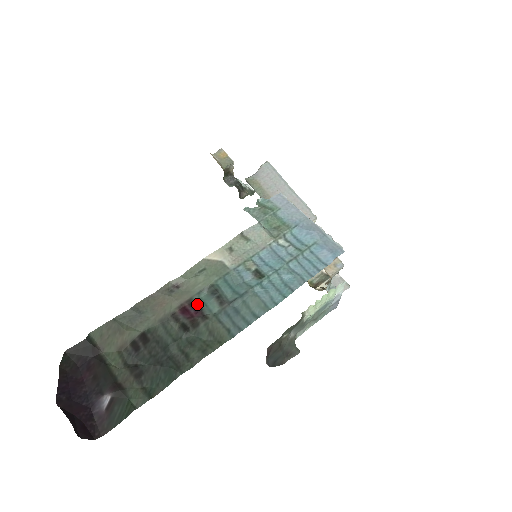
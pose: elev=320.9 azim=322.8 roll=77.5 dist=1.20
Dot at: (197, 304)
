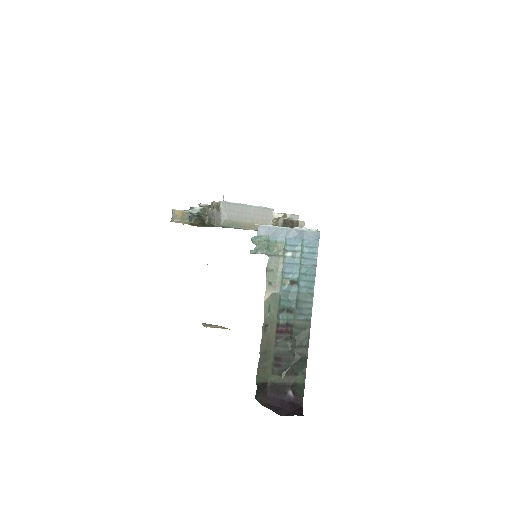
Dot at: (282, 323)
